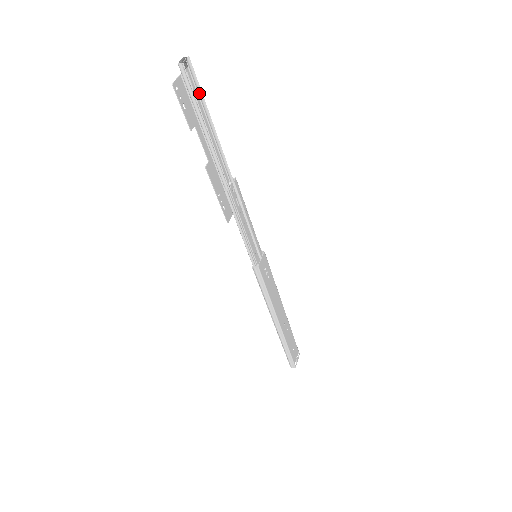
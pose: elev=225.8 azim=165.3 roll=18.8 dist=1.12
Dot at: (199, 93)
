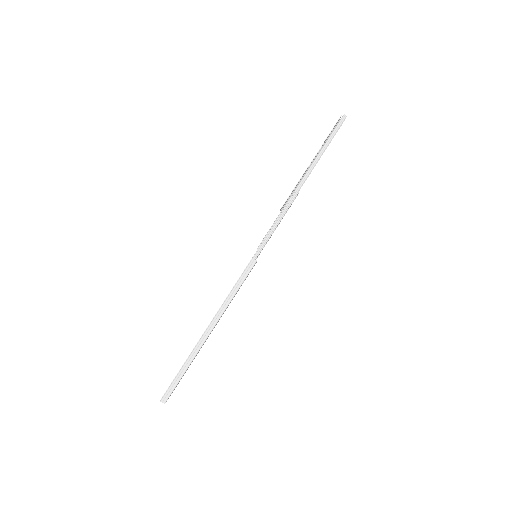
Dot at: occluded
